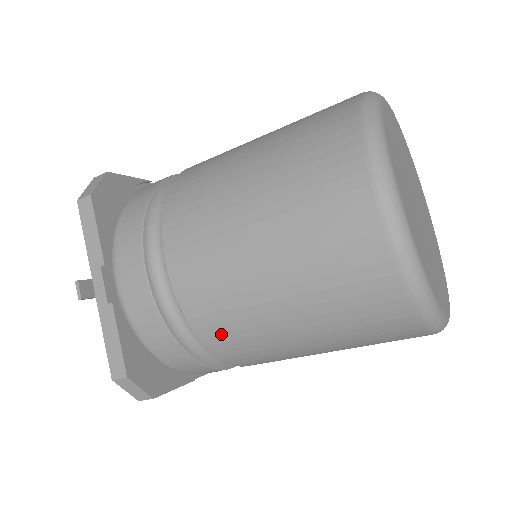
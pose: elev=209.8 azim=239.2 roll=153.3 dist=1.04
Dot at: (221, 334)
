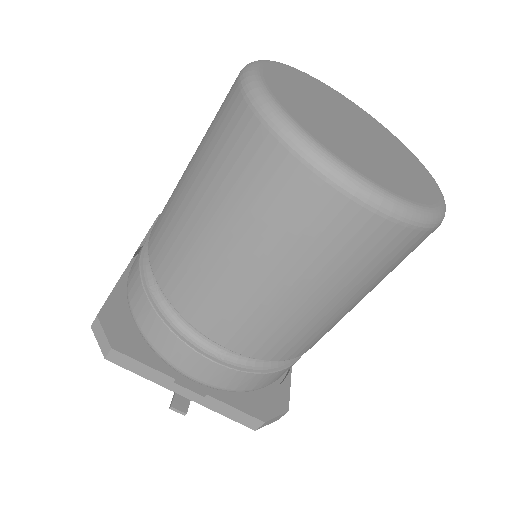
Dot at: (301, 346)
